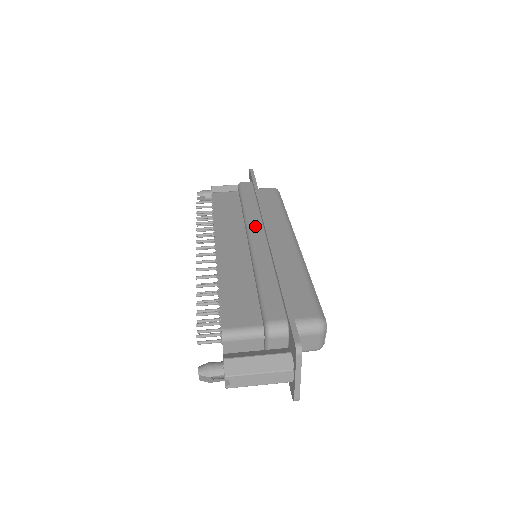
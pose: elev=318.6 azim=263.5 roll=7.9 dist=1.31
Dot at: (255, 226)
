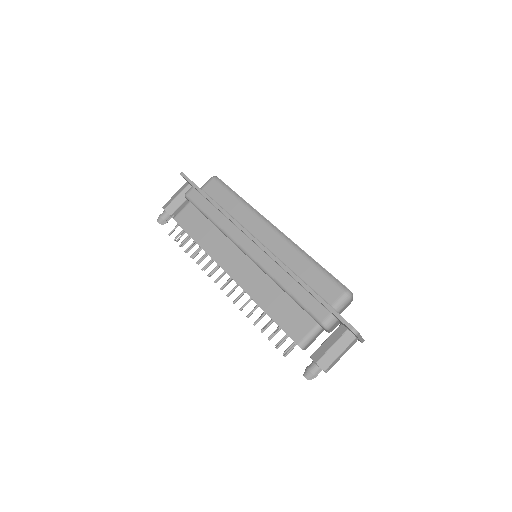
Dot at: (241, 240)
